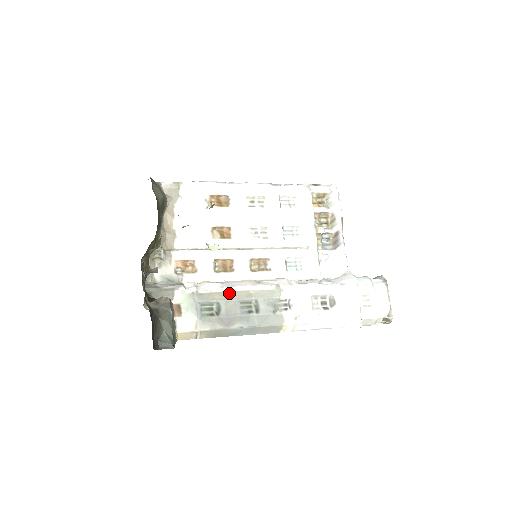
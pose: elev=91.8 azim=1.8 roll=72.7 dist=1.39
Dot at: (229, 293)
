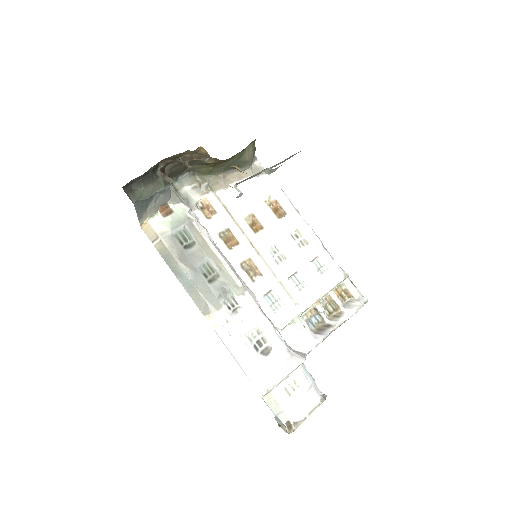
Dot at: (209, 248)
